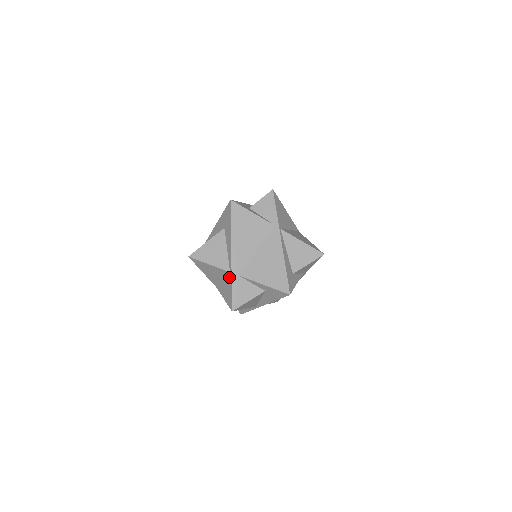
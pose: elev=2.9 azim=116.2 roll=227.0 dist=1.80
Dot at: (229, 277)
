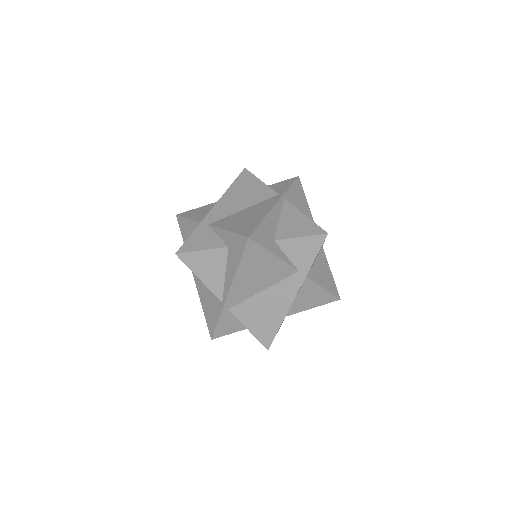
Dot at: occluded
